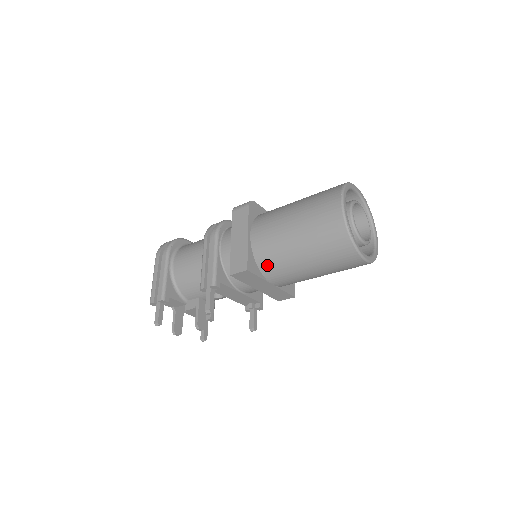
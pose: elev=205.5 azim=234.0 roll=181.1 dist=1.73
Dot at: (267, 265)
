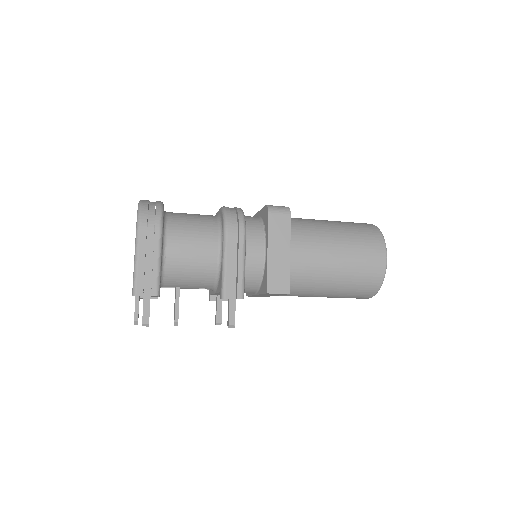
Dot at: (295, 285)
